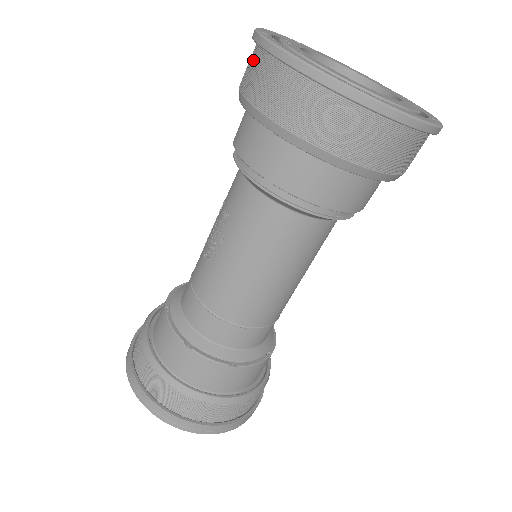
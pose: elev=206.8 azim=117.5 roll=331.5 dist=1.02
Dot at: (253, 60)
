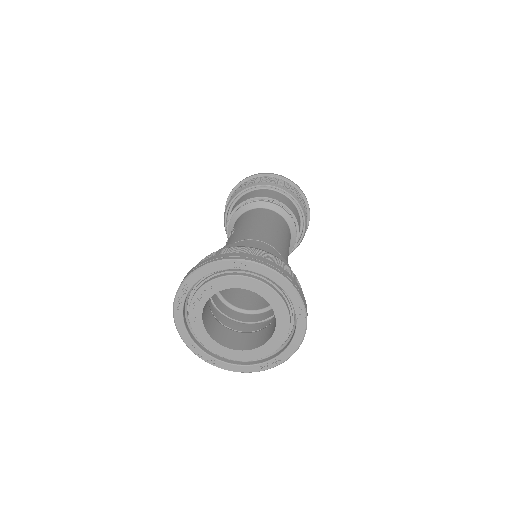
Dot at: occluded
